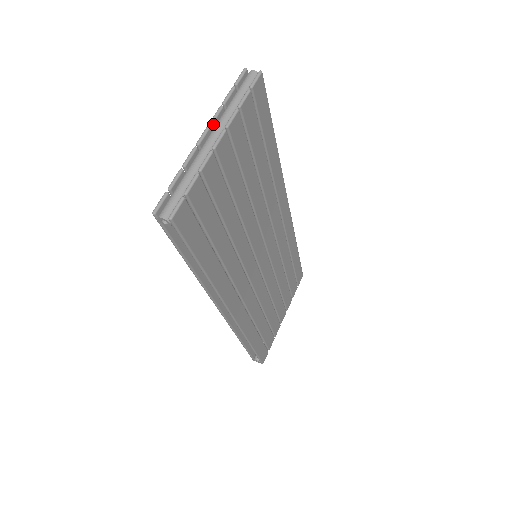
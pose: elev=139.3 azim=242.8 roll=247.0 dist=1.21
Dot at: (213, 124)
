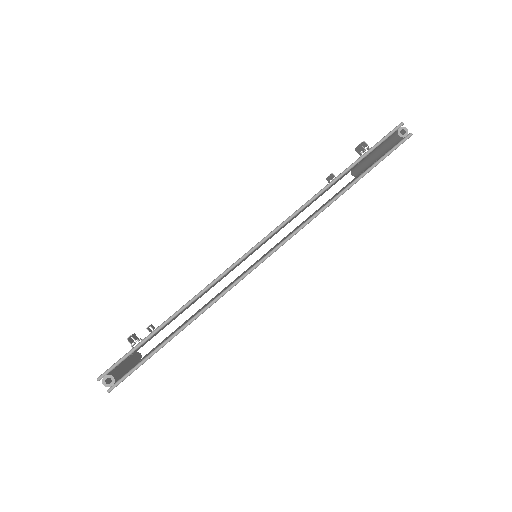
Dot at: occluded
